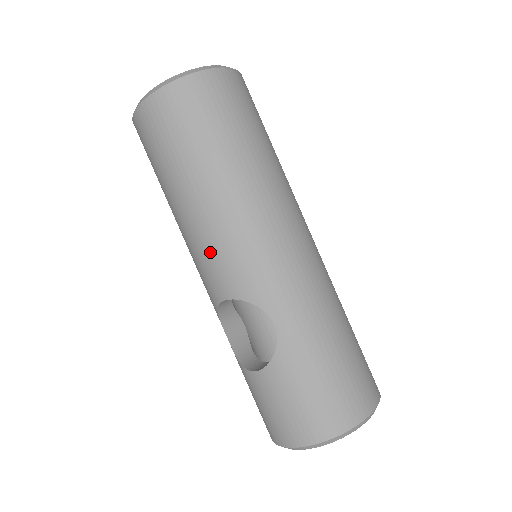
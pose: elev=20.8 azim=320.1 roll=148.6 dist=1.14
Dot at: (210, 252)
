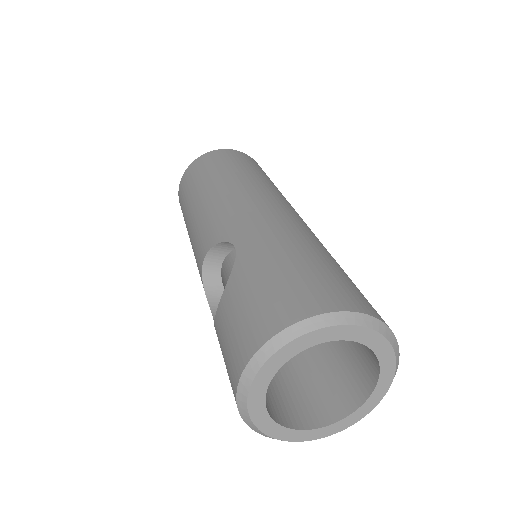
Dot at: (199, 231)
